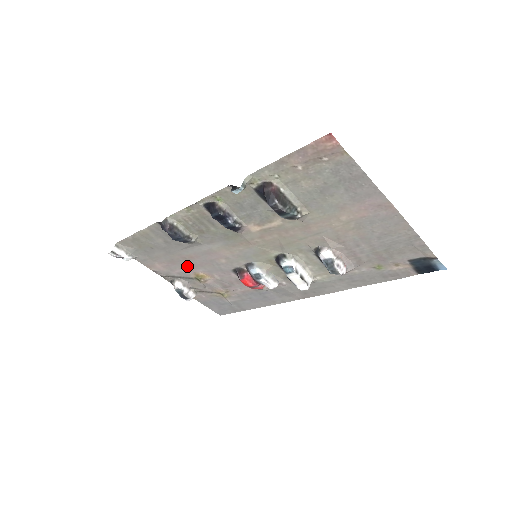
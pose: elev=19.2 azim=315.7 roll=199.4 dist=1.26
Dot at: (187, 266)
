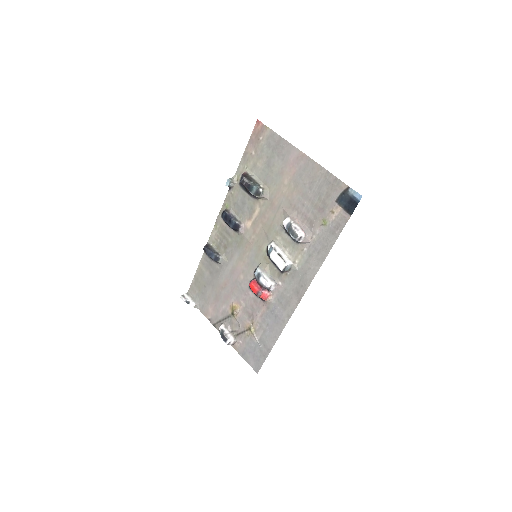
Dot at: (225, 299)
